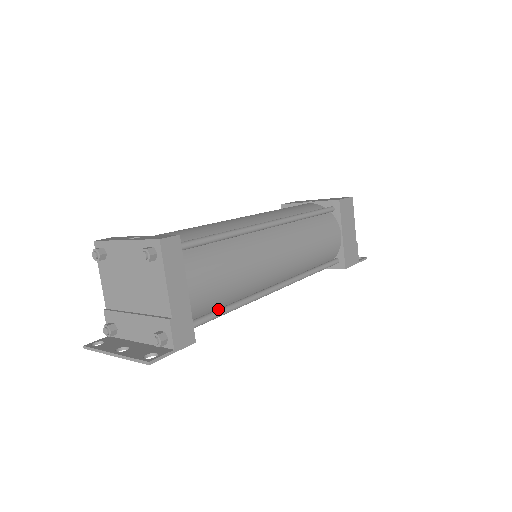
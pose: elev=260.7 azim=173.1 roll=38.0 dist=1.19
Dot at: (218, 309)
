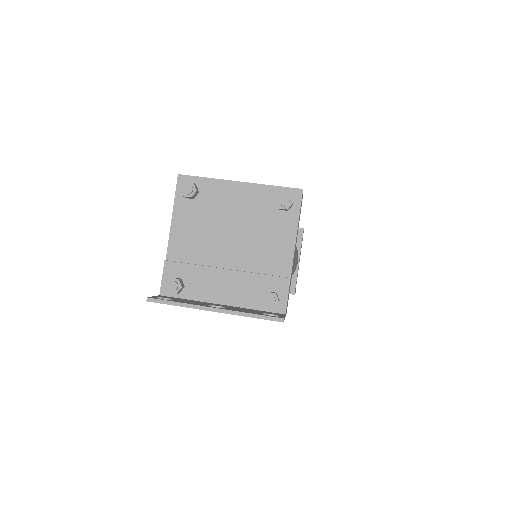
Dot at: occluded
